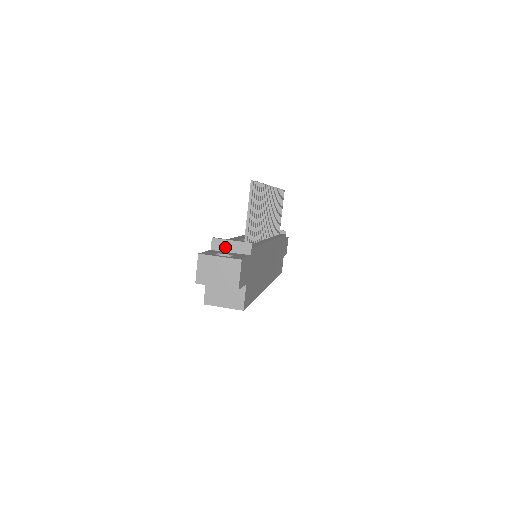
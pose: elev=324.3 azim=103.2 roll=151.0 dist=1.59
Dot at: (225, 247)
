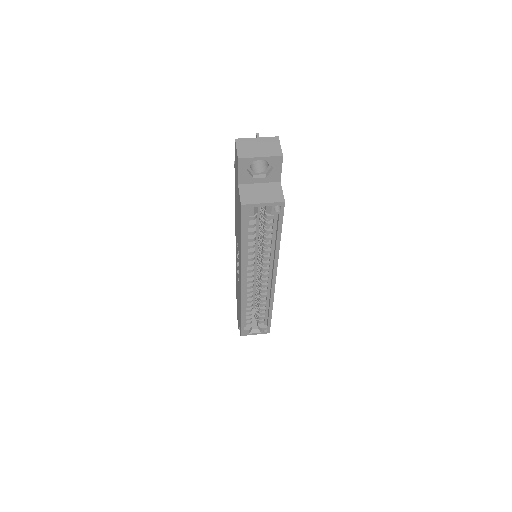
Dot at: occluded
